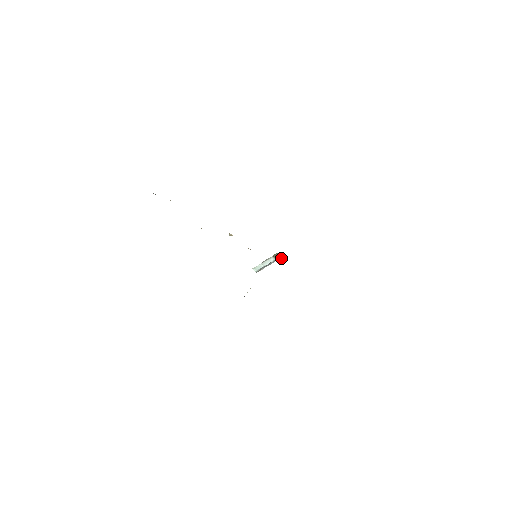
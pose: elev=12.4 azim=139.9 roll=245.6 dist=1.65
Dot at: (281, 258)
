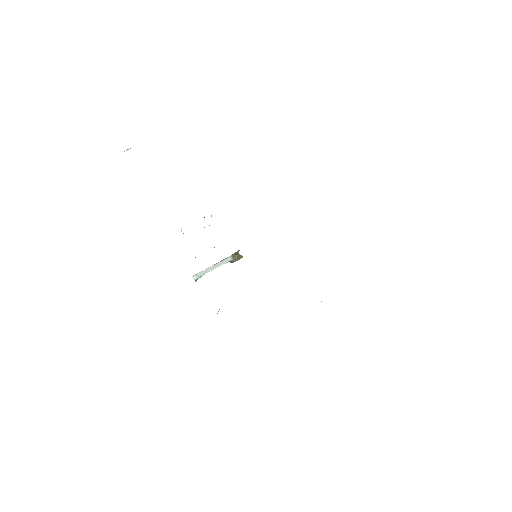
Dot at: (240, 257)
